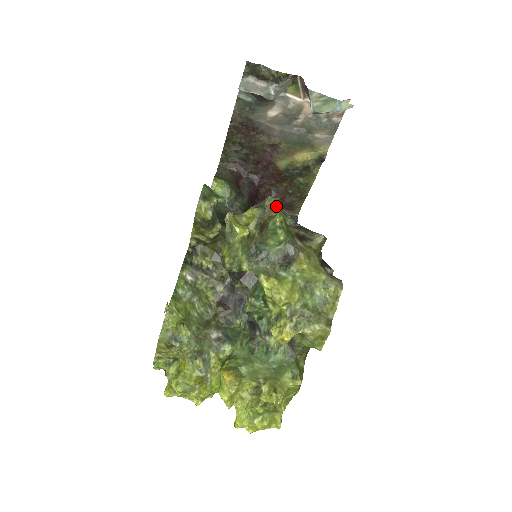
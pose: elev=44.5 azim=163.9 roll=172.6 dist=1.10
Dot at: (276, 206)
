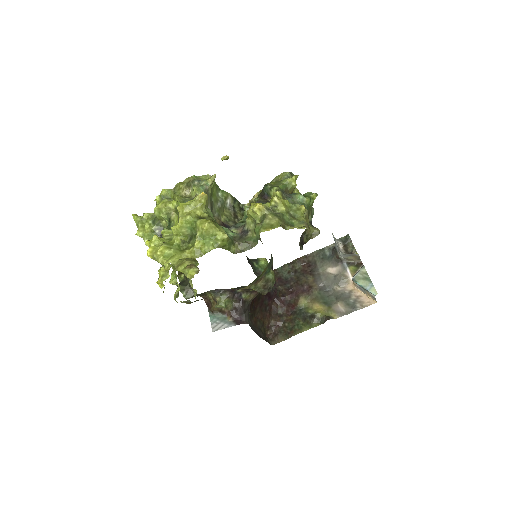
Dot at: (312, 210)
